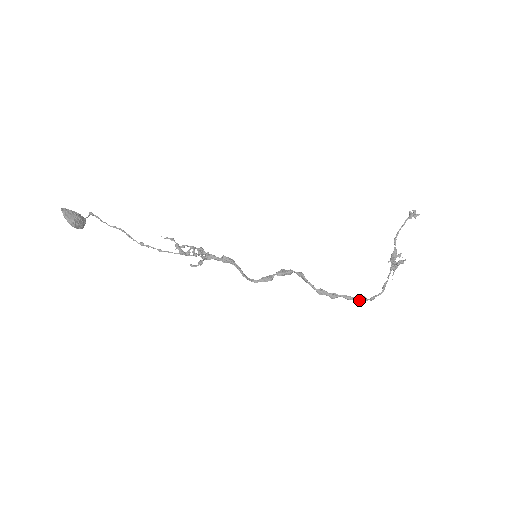
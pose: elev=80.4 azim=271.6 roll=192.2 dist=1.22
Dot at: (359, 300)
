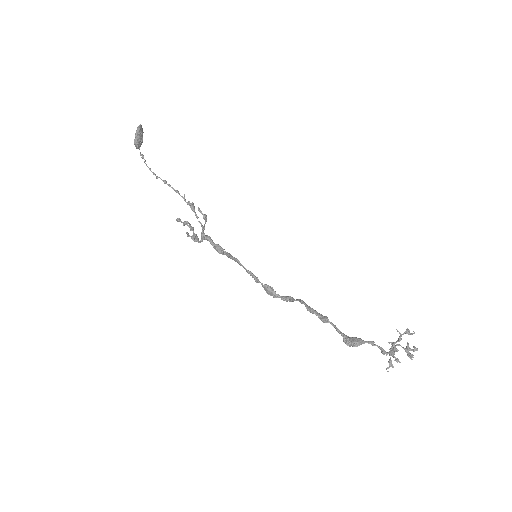
Dot at: (354, 338)
